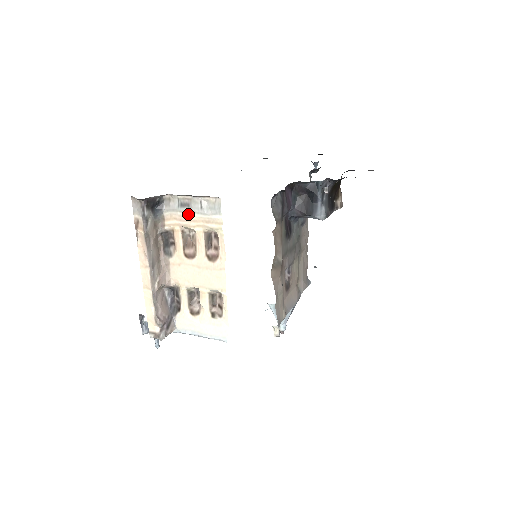
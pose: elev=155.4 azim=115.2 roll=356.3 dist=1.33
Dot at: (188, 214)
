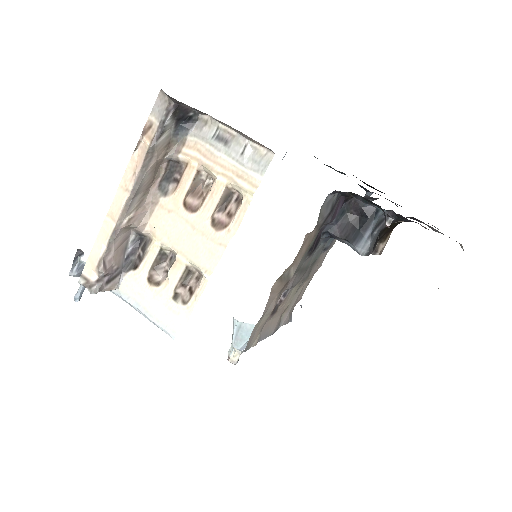
Dot at: (219, 153)
